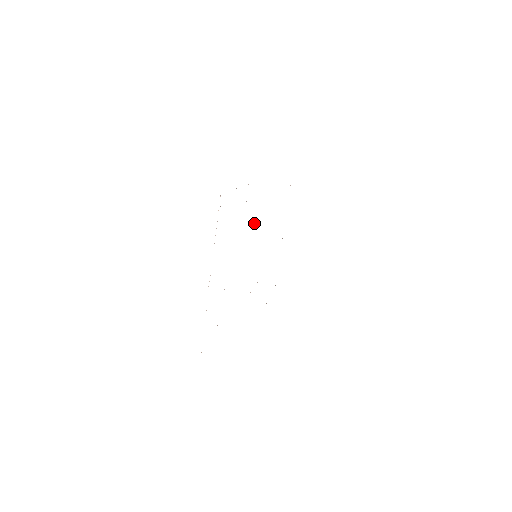
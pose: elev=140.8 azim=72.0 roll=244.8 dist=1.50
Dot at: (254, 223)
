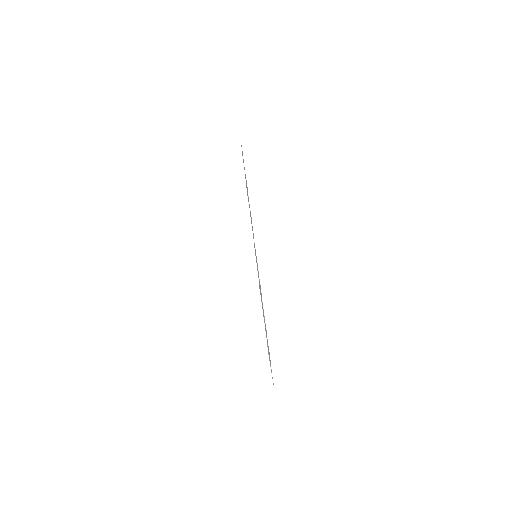
Dot at: occluded
